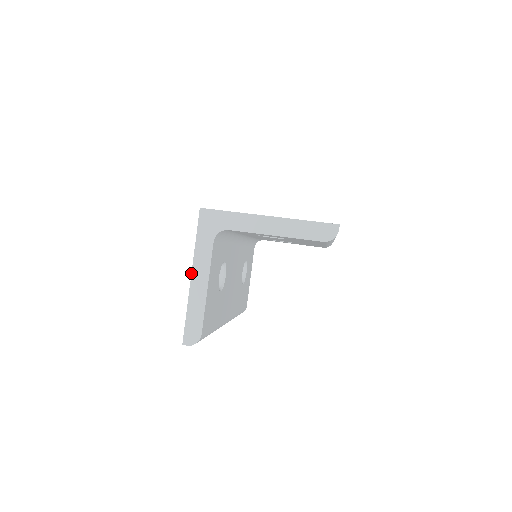
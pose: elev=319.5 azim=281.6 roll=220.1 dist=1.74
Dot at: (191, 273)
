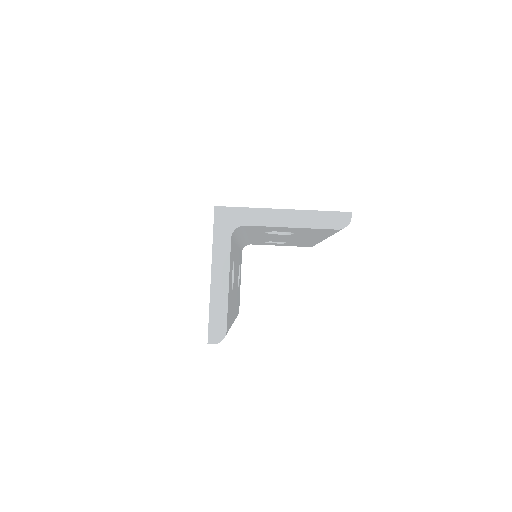
Dot at: (211, 271)
